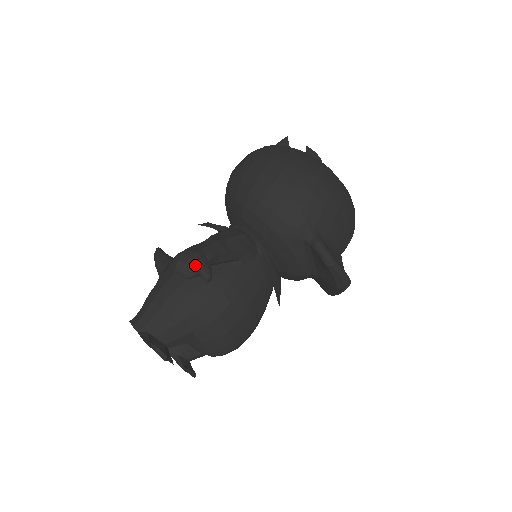
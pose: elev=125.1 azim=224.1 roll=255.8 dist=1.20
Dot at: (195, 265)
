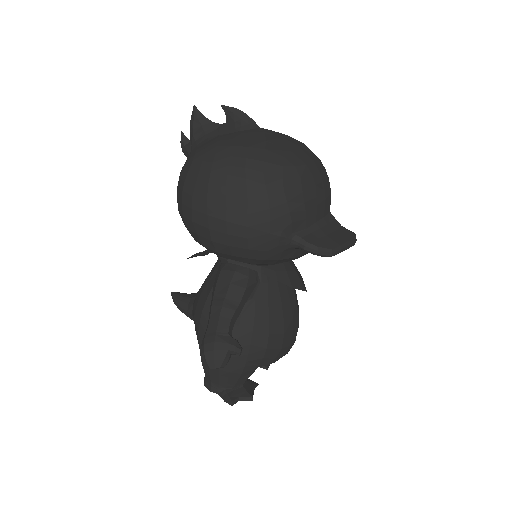
Dot at: (222, 354)
